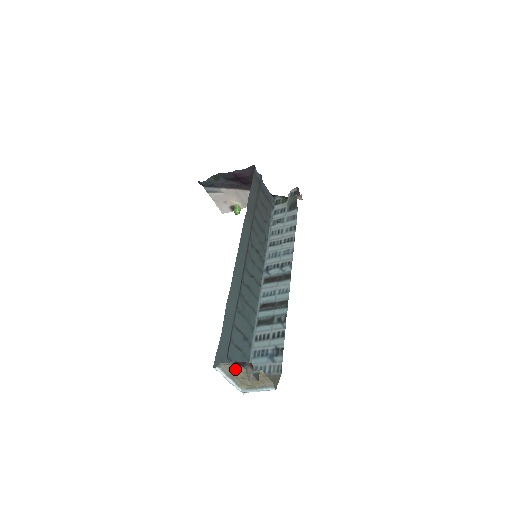
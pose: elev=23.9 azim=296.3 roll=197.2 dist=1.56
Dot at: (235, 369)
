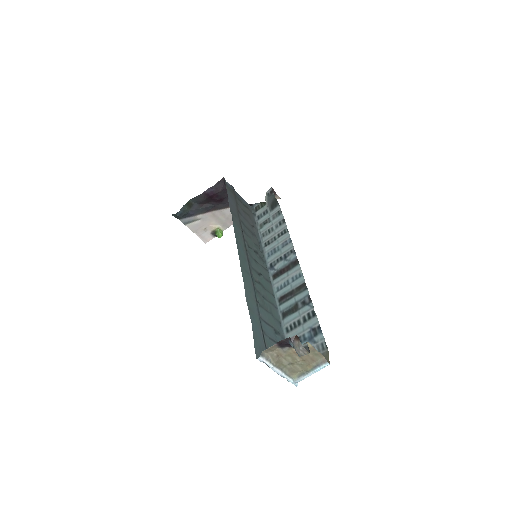
Dot at: (280, 354)
